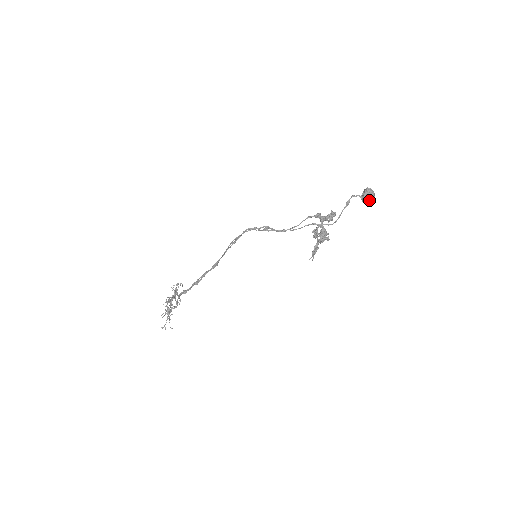
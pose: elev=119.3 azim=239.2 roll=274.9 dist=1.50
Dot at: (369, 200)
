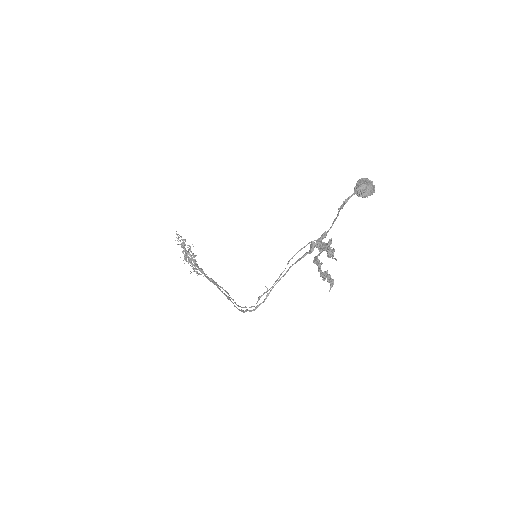
Dot at: occluded
